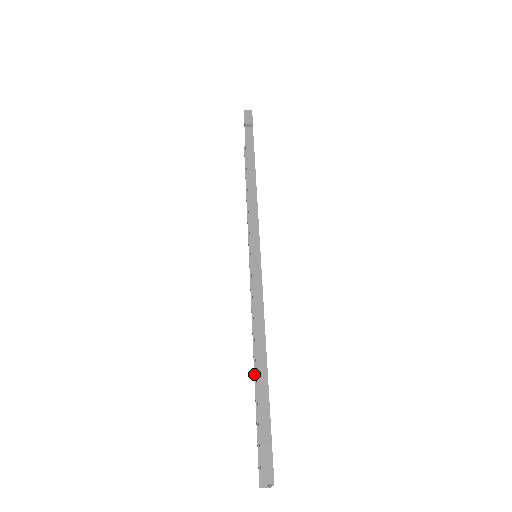
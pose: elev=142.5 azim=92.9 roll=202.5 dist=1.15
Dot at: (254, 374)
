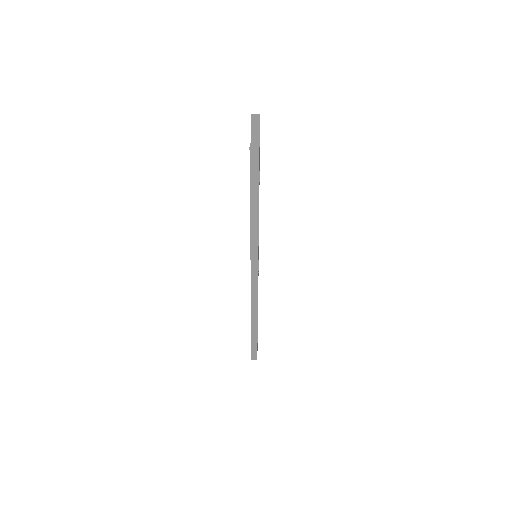
Dot at: occluded
